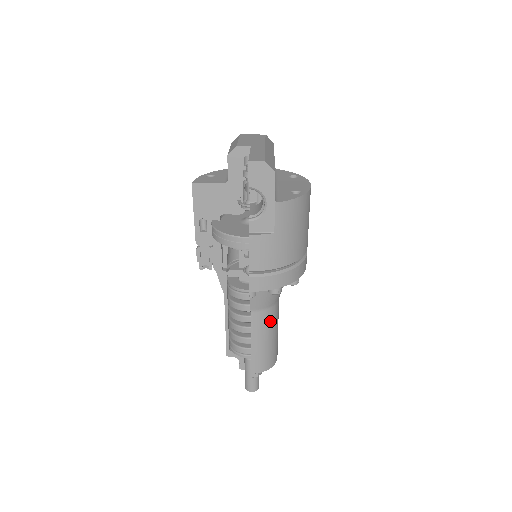
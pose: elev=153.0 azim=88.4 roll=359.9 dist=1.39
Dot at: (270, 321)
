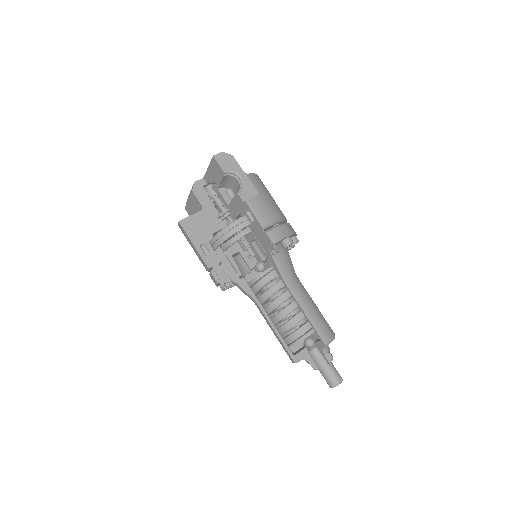
Dot at: (303, 289)
